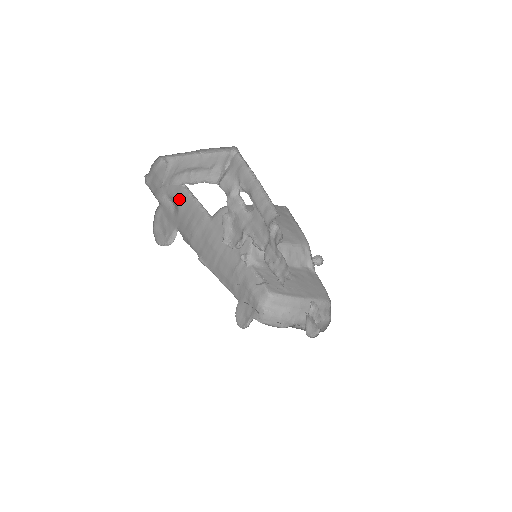
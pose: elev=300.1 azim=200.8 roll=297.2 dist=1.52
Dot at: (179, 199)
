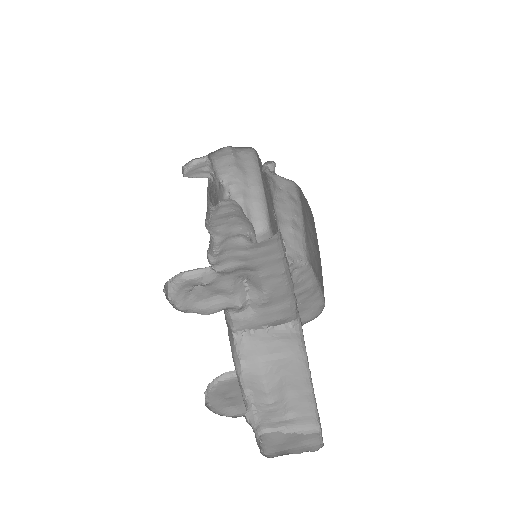
Dot at: occluded
